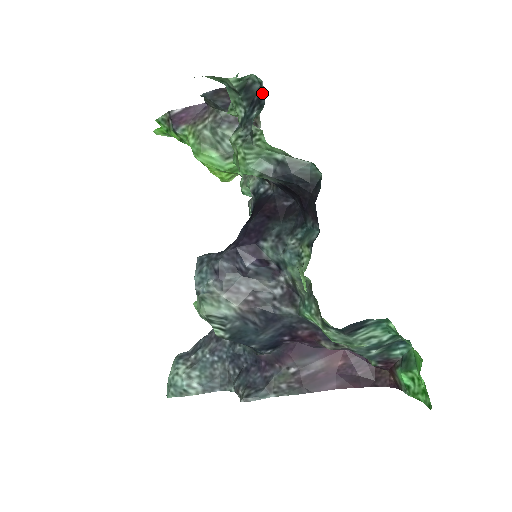
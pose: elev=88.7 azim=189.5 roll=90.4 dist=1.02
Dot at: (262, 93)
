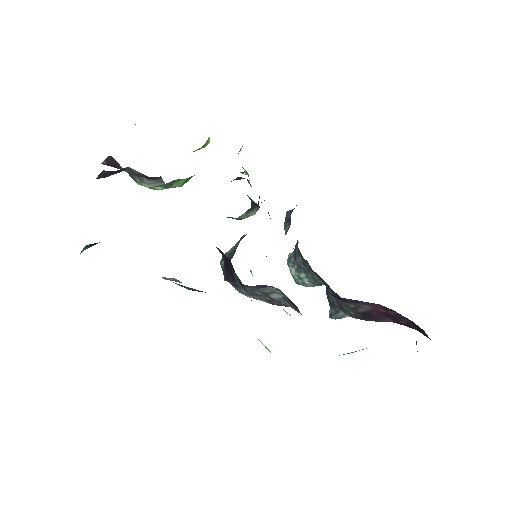
Dot at: occluded
